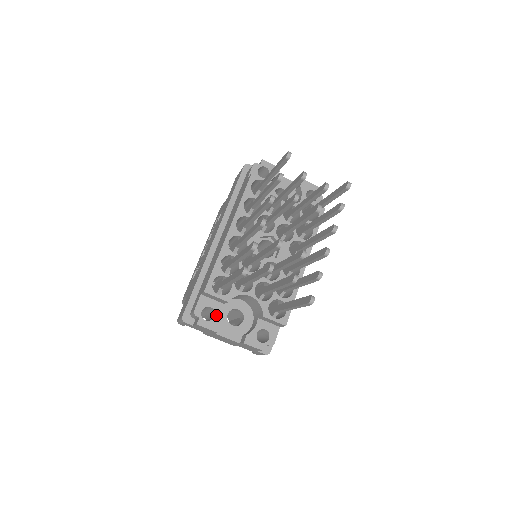
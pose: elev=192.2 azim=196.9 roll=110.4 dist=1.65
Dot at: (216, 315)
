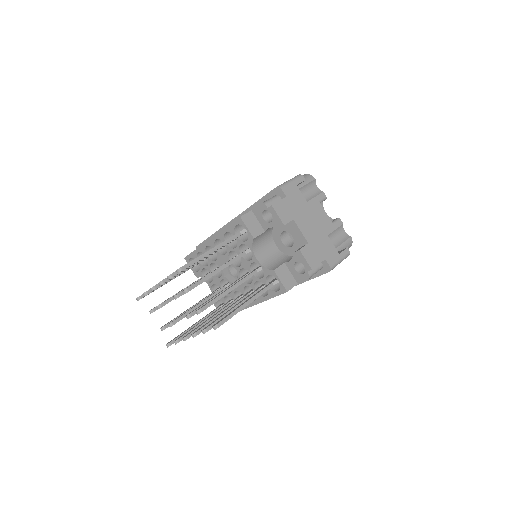
Dot at: occluded
